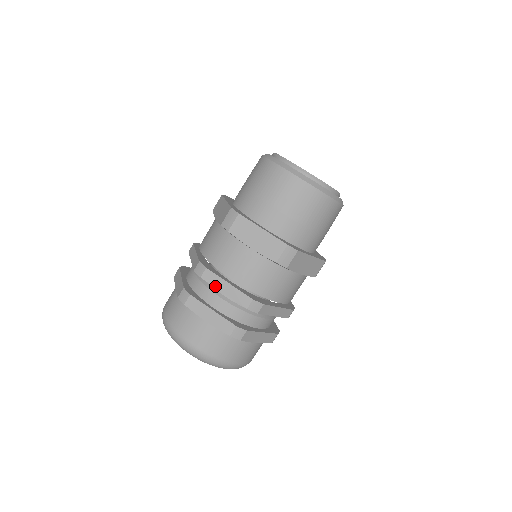
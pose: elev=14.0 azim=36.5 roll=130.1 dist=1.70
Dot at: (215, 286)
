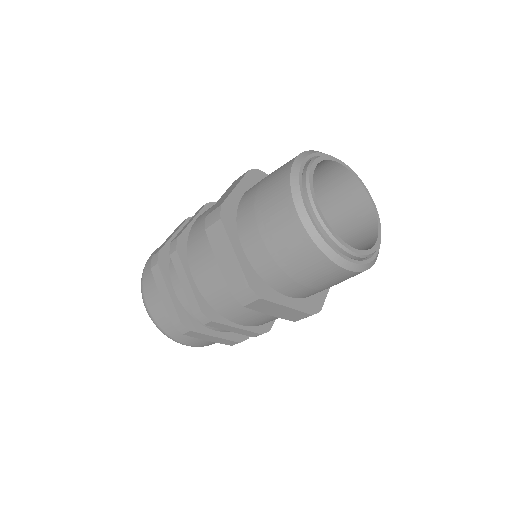
Dot at: (177, 273)
